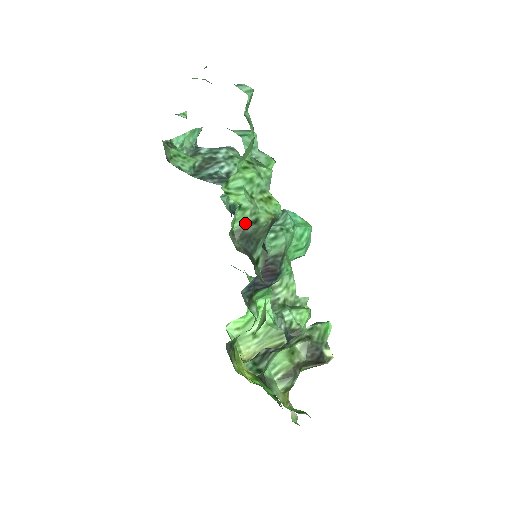
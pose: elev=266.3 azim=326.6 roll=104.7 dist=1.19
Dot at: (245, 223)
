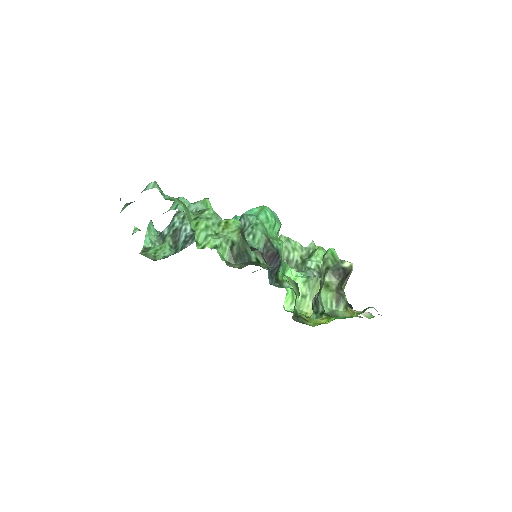
Dot at: (229, 251)
